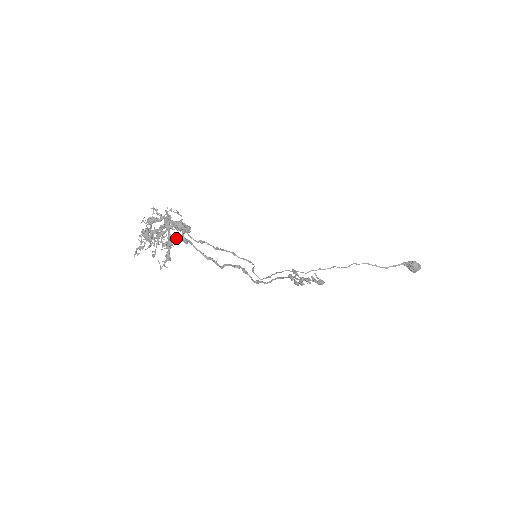
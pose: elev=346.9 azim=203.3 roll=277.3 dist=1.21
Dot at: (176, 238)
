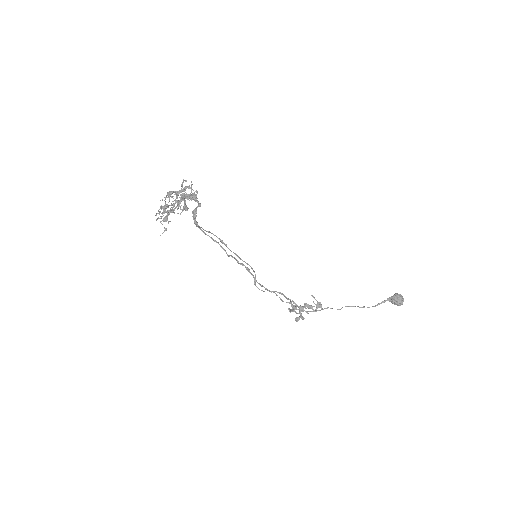
Dot at: (192, 198)
